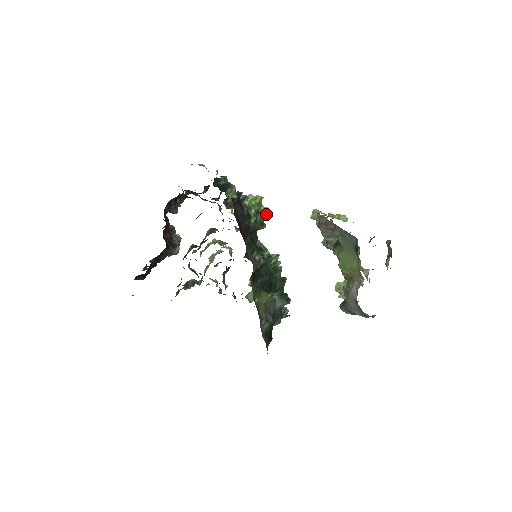
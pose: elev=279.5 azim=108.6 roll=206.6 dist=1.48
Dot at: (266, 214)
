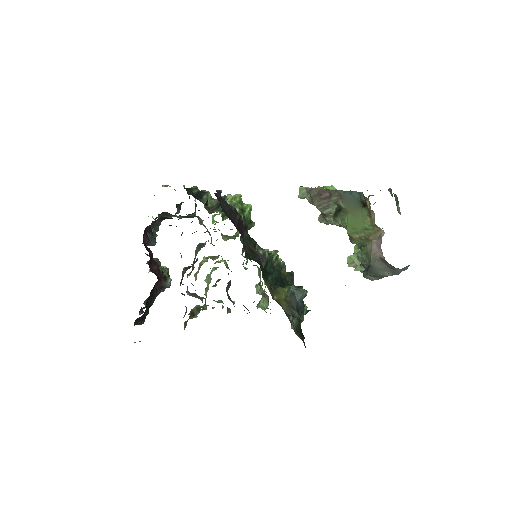
Dot at: occluded
